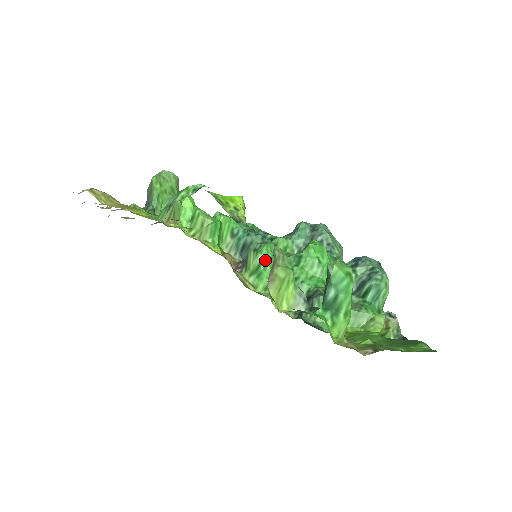
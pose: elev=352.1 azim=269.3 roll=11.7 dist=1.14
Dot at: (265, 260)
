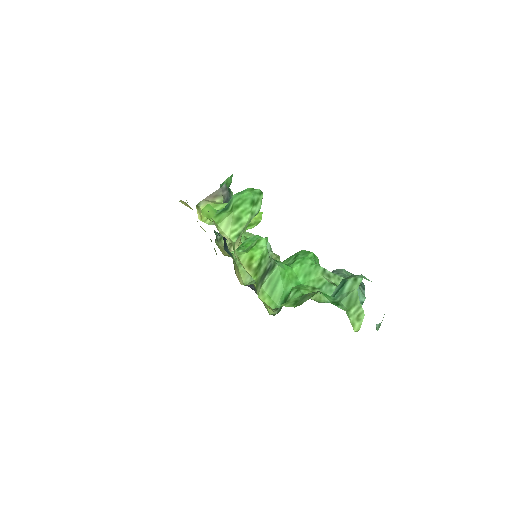
Dot at: (247, 240)
